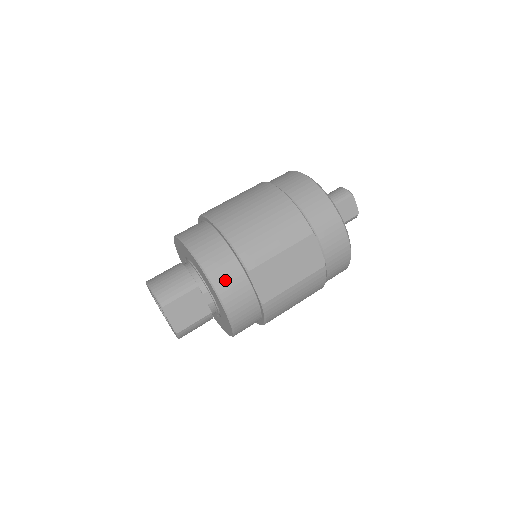
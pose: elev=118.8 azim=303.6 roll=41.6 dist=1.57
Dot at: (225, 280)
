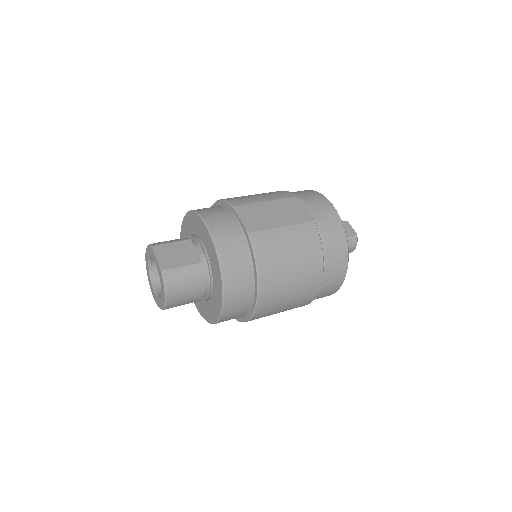
Dot at: (212, 214)
